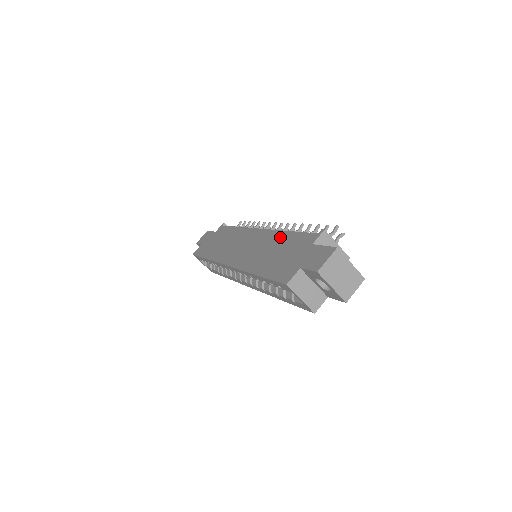
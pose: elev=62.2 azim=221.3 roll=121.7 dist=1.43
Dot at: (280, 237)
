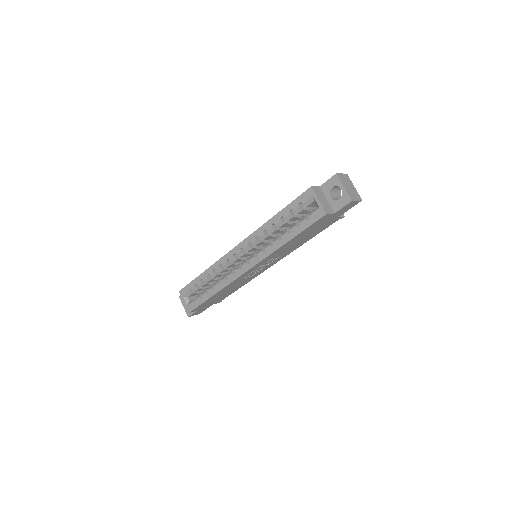
Dot at: occluded
